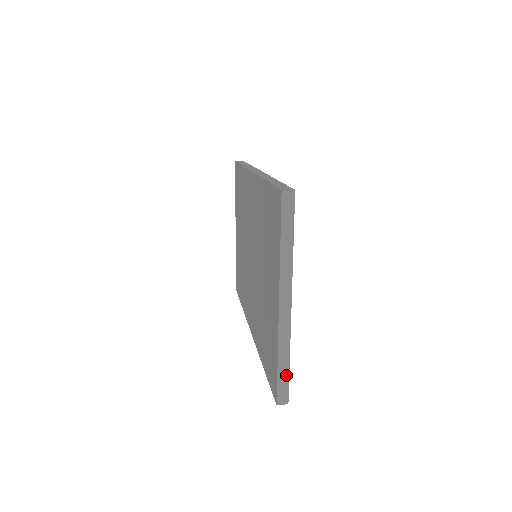
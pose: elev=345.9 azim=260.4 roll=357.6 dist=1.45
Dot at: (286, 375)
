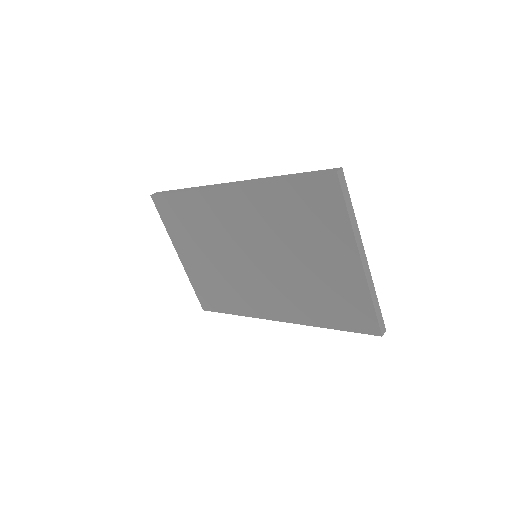
Dot at: (379, 310)
